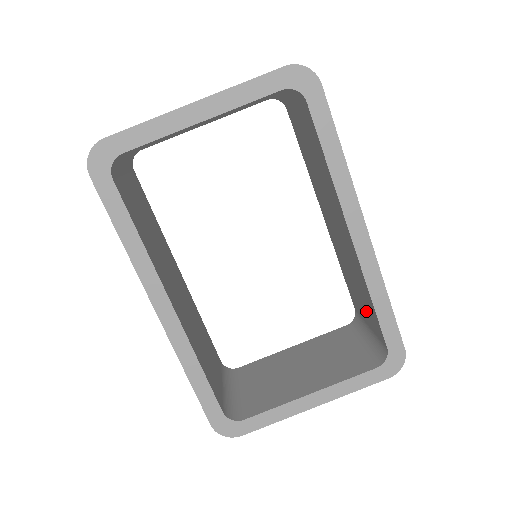
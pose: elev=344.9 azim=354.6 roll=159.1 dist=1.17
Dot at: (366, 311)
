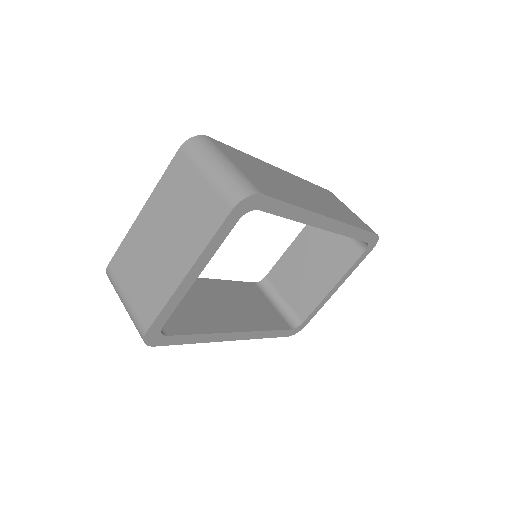
Dot at: occluded
